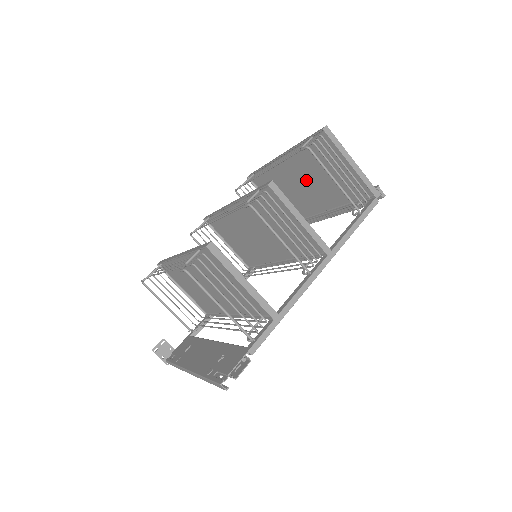
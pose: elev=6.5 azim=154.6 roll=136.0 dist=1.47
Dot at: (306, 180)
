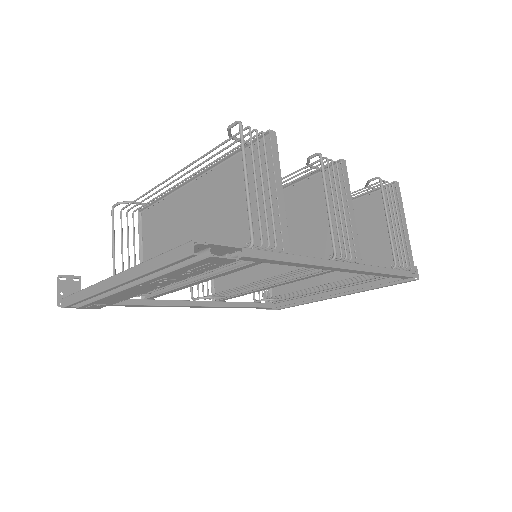
Dot at: occluded
